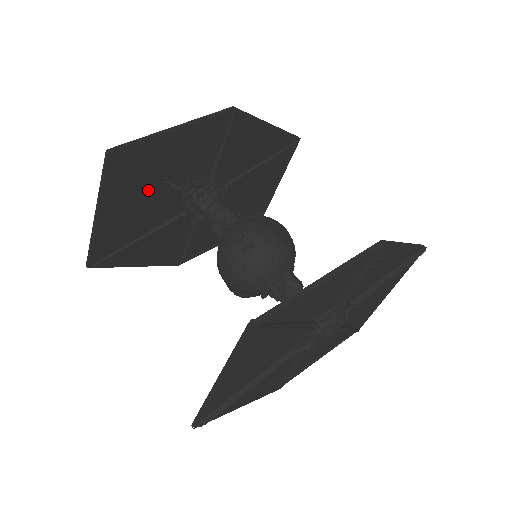
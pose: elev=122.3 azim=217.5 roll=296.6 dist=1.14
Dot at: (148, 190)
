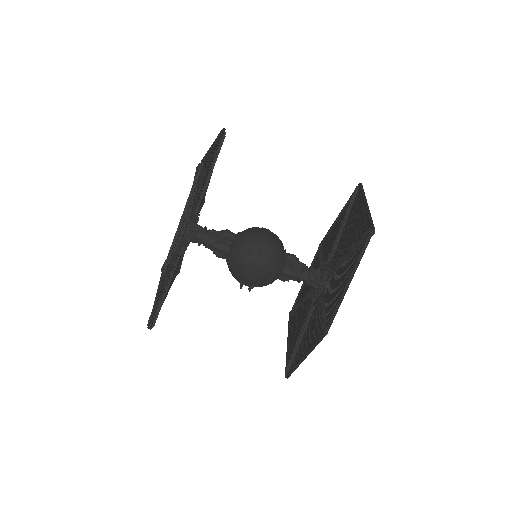
Dot at: occluded
